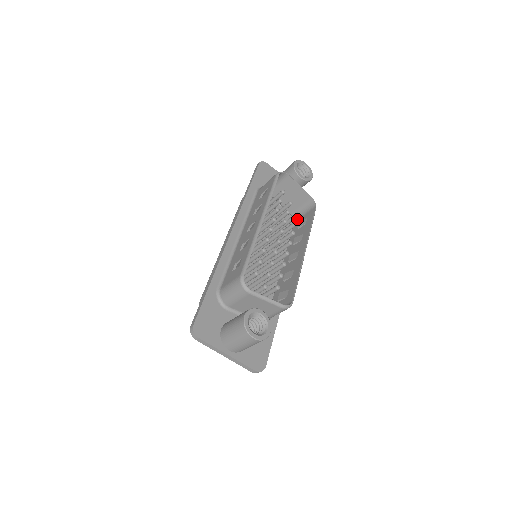
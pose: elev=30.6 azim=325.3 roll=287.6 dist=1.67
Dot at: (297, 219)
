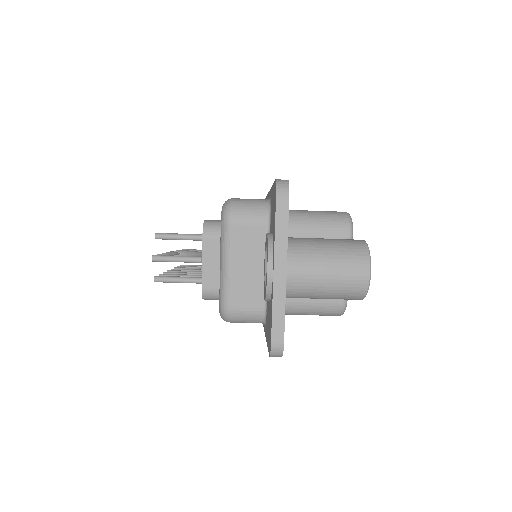
Dot at: occluded
